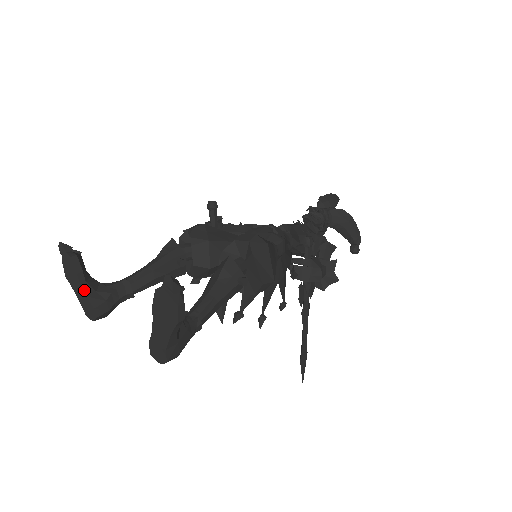
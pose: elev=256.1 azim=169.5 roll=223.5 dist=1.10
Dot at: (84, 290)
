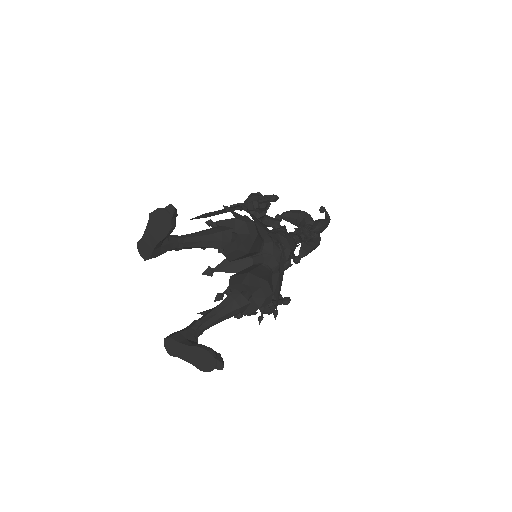
Dot at: (156, 246)
